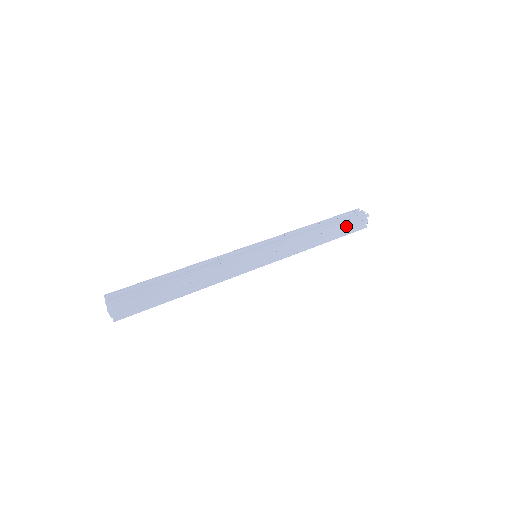
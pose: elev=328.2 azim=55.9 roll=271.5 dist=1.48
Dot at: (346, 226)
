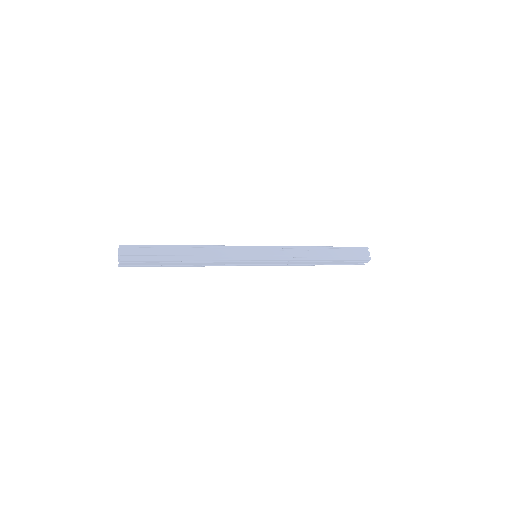
Dot at: (345, 251)
